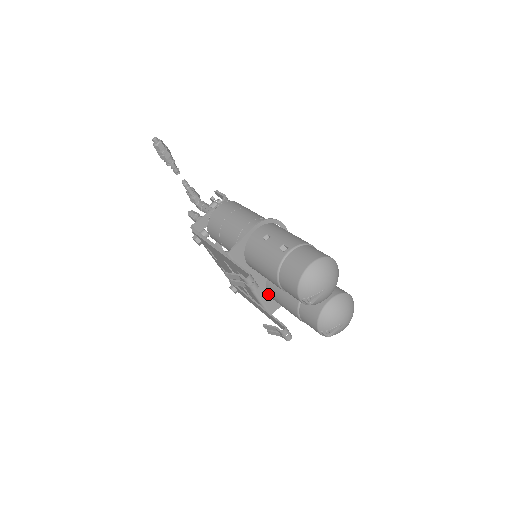
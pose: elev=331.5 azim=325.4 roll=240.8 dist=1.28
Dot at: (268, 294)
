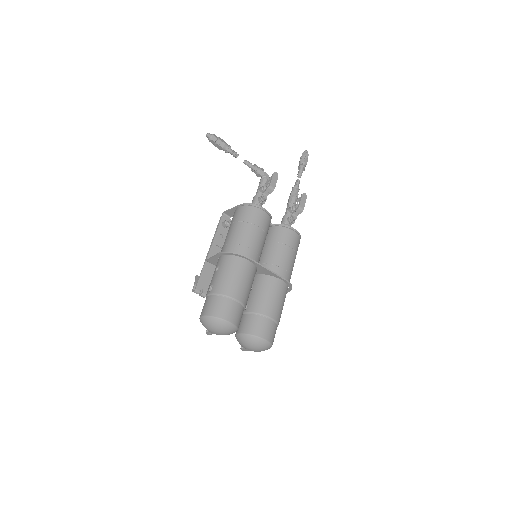
Dot at: occluded
